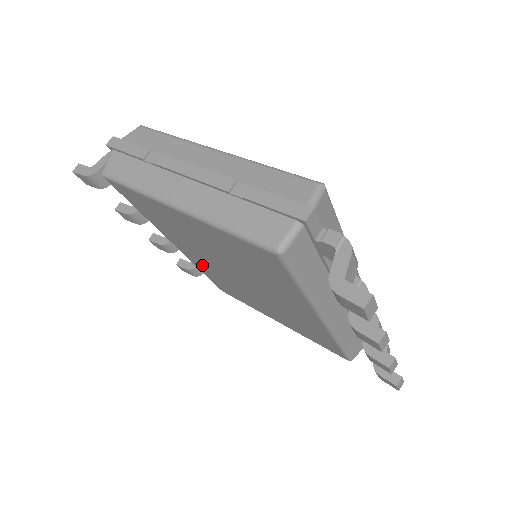
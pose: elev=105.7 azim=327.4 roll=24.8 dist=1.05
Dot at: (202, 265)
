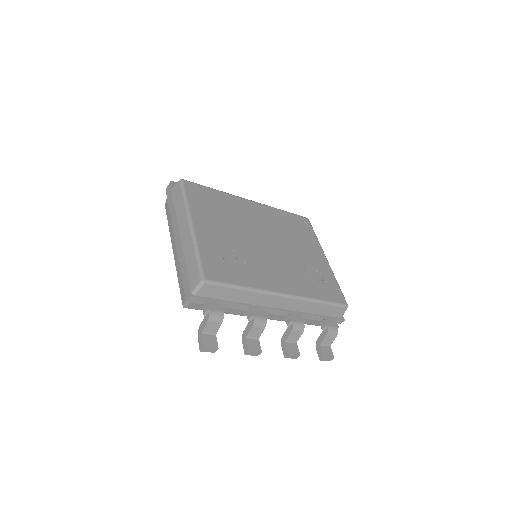
Dot at: occluded
